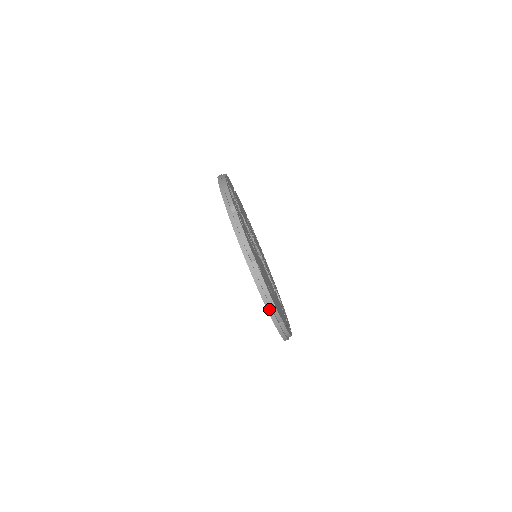
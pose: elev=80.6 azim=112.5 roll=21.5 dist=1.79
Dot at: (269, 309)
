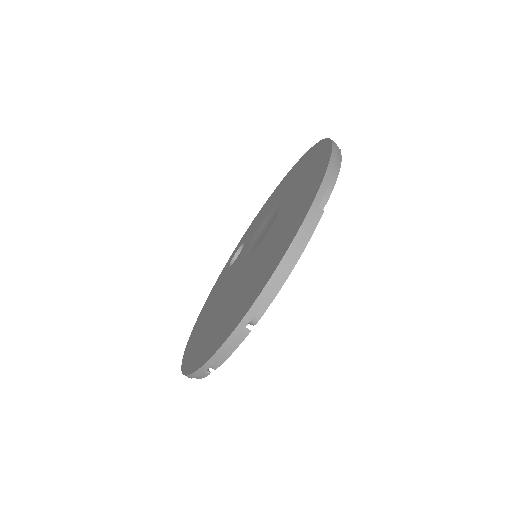
Dot at: occluded
